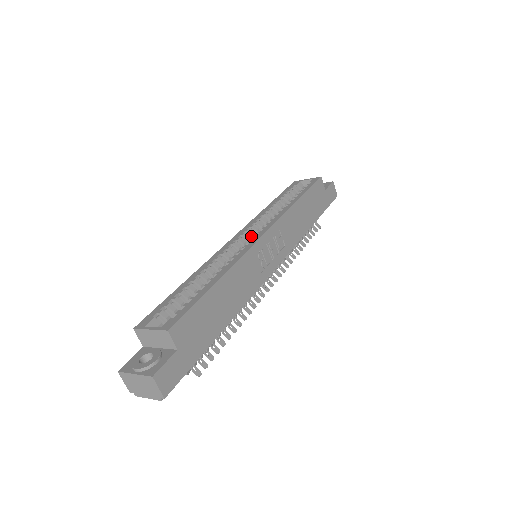
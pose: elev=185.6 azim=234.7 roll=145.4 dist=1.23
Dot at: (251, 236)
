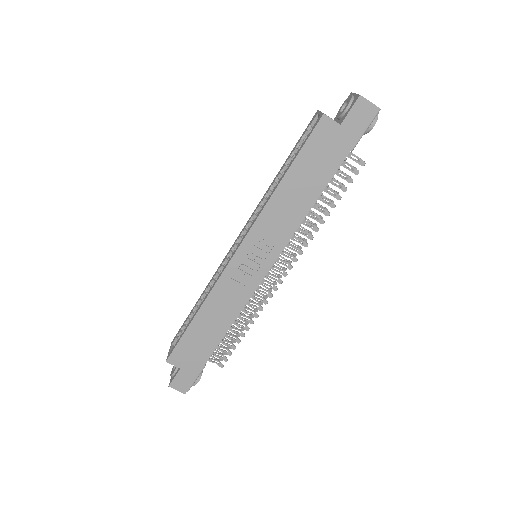
Dot at: occluded
